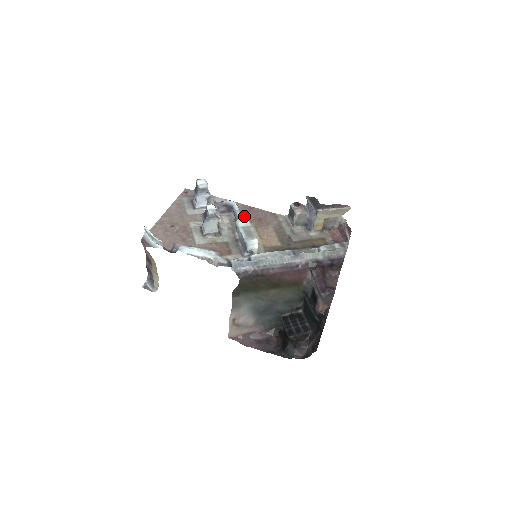
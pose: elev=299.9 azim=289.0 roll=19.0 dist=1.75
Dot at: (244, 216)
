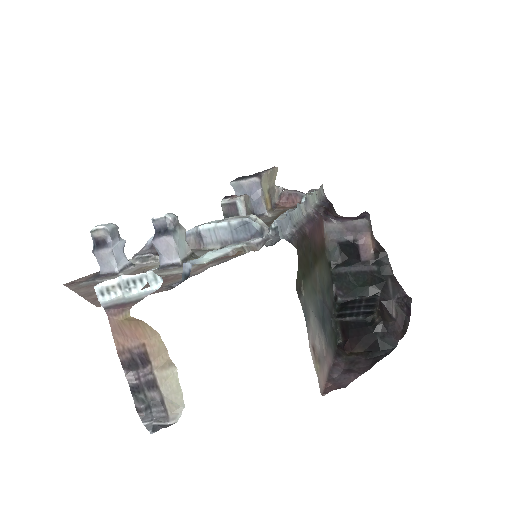
Dot at: occluded
